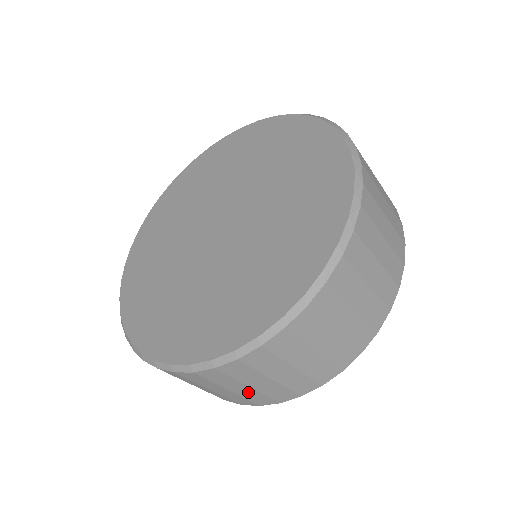
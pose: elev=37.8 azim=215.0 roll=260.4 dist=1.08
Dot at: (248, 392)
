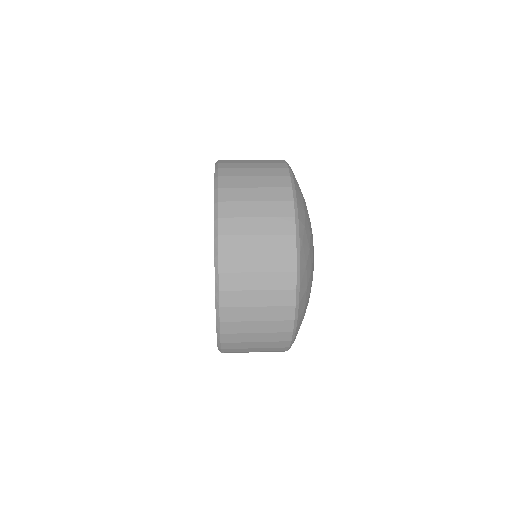
Dot at: occluded
